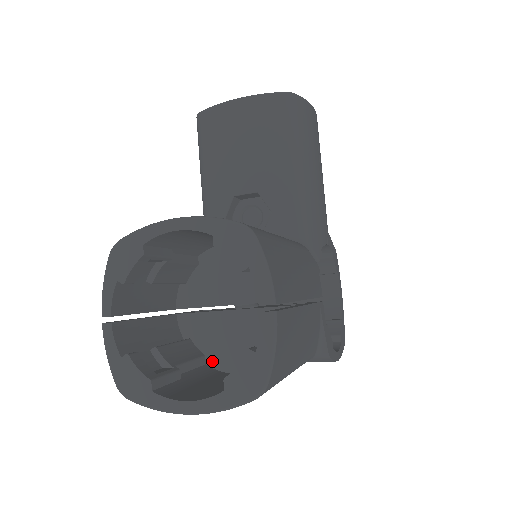
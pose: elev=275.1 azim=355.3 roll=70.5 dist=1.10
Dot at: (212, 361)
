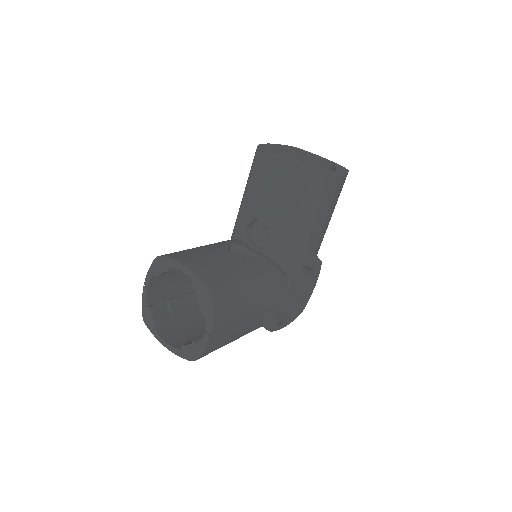
Dot at: (201, 309)
